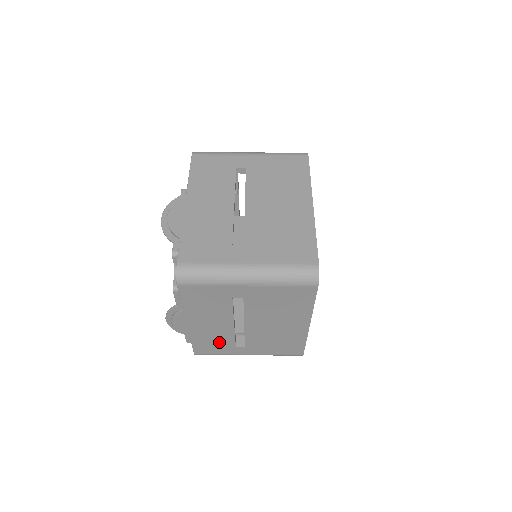
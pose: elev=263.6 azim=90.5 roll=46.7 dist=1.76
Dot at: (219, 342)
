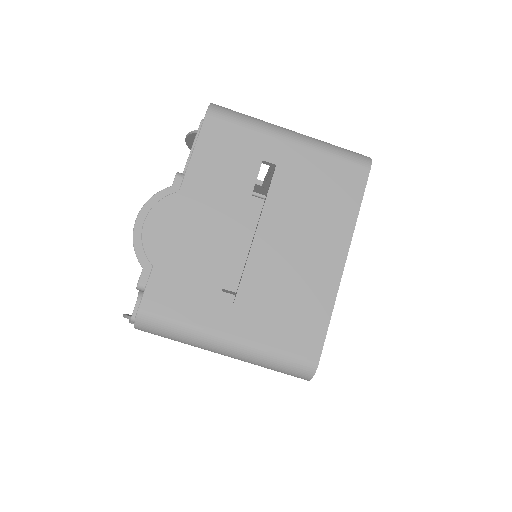
Dot at: occluded
